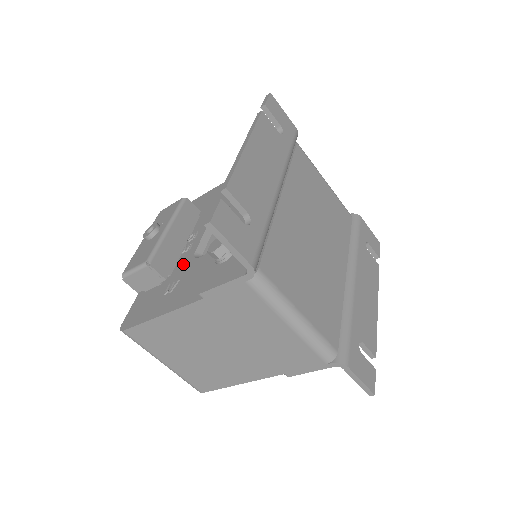
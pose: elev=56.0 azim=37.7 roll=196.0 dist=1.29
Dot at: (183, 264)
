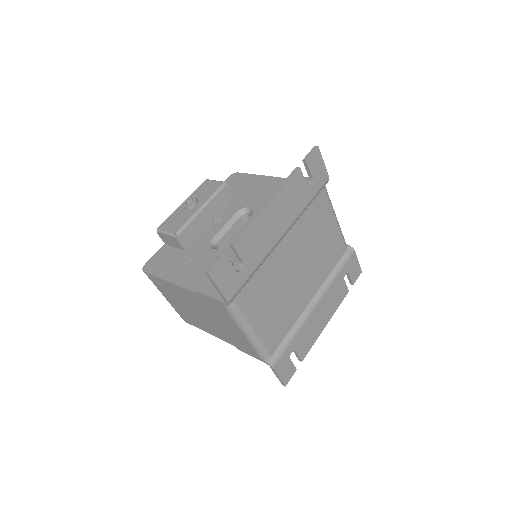
Dot at: (201, 244)
